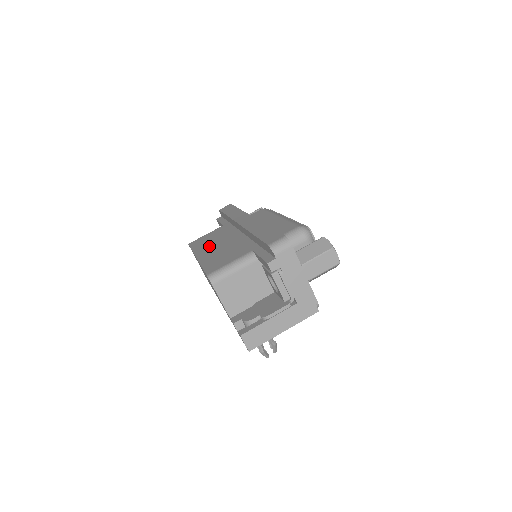
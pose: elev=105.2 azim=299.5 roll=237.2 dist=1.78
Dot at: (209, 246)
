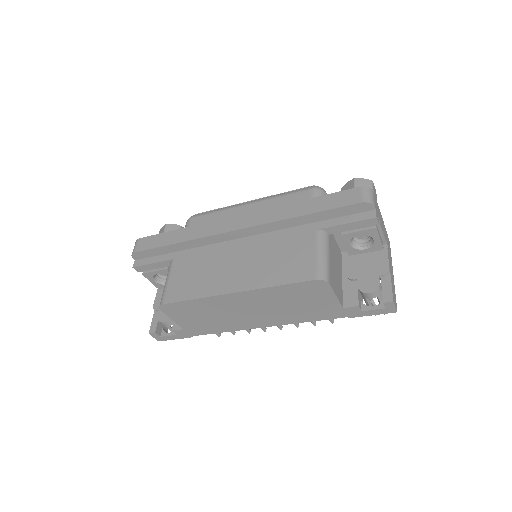
Dot at: (221, 276)
